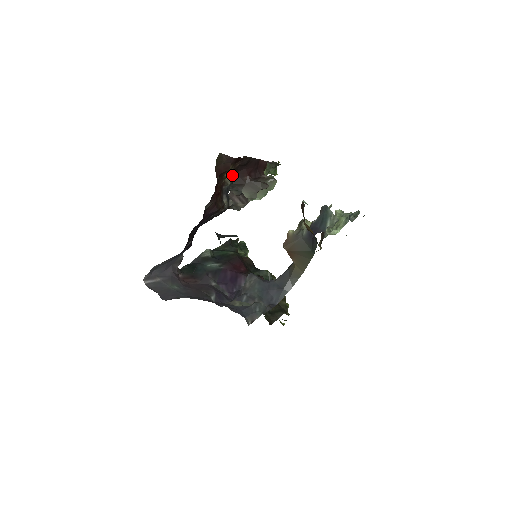
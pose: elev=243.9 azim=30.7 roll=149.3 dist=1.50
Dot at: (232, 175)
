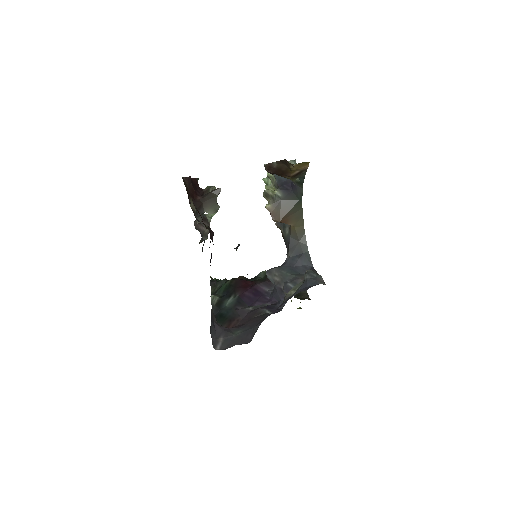
Dot at: (192, 201)
